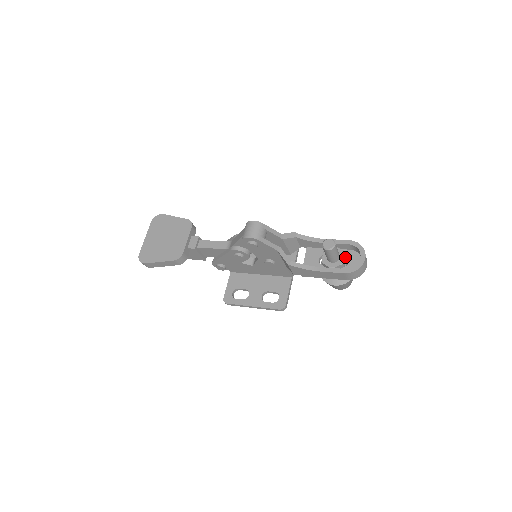
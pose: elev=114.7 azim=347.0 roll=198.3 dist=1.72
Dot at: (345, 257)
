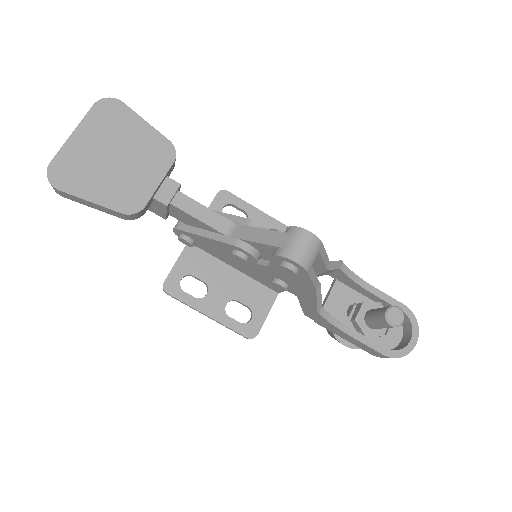
Dot at: occluded
